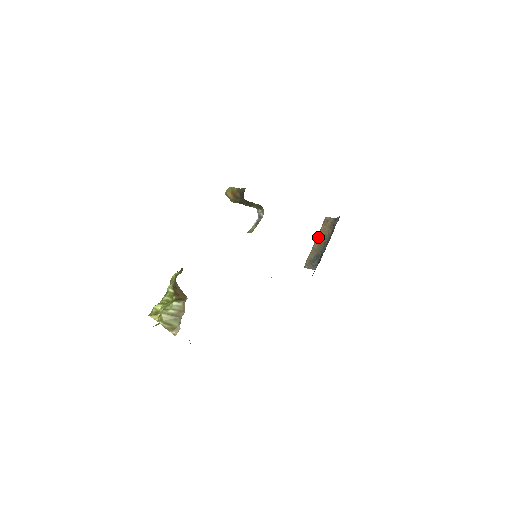
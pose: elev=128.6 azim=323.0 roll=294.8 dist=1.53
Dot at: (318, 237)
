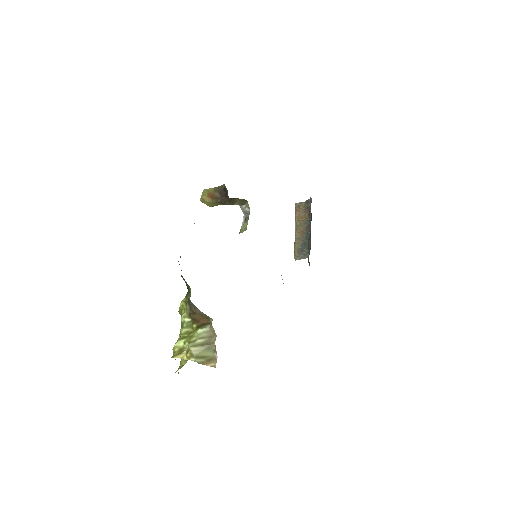
Dot at: (296, 225)
